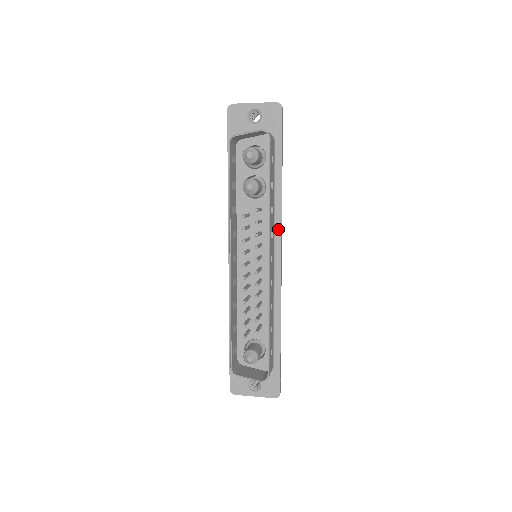
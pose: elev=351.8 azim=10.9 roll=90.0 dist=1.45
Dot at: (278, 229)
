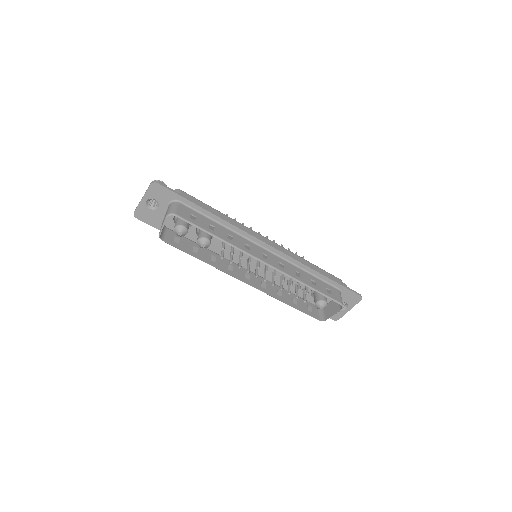
Dot at: (247, 235)
